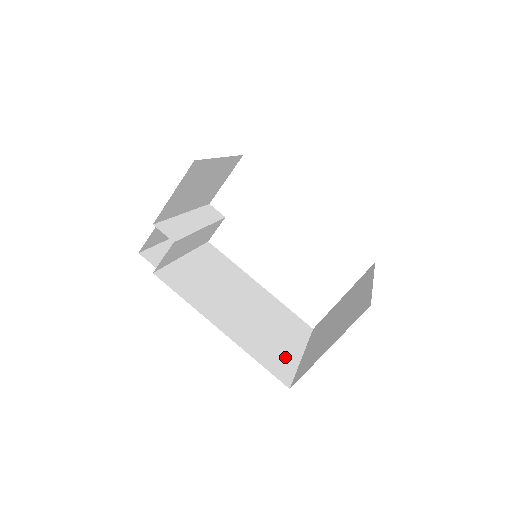
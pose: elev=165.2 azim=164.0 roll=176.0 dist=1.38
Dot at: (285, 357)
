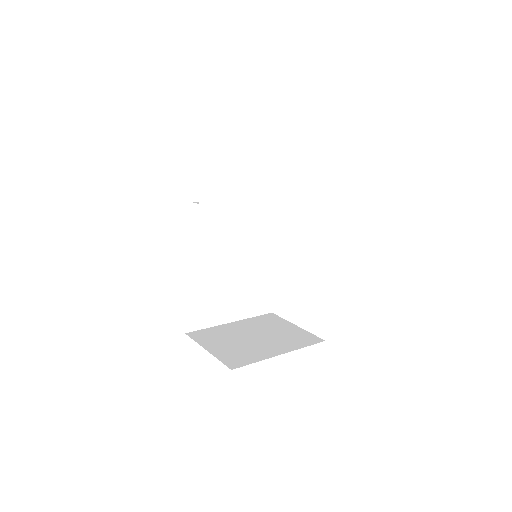
Dot at: (213, 315)
